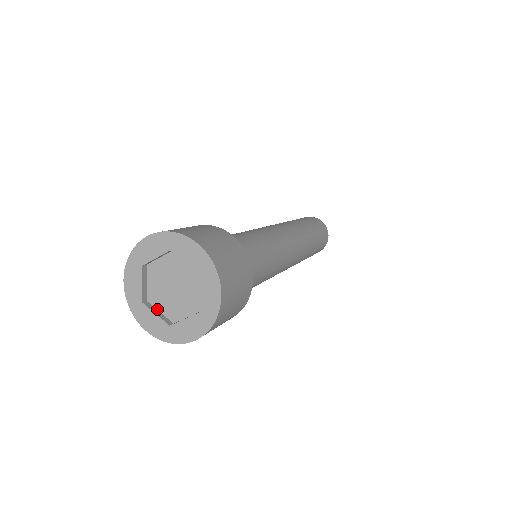
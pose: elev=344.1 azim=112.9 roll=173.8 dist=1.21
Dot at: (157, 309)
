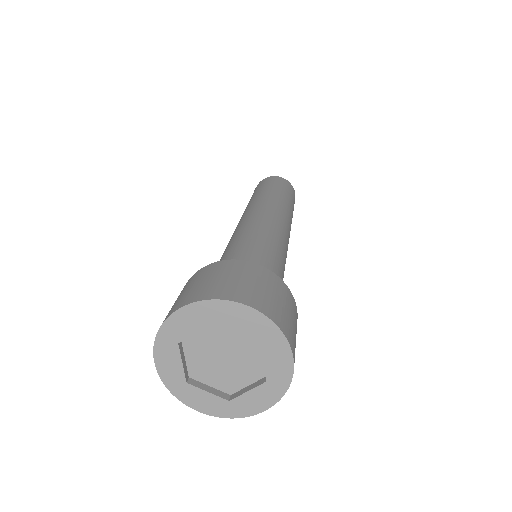
Dot at: (205, 384)
